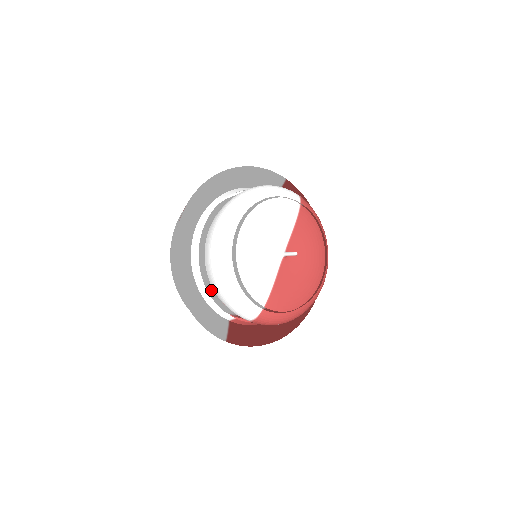
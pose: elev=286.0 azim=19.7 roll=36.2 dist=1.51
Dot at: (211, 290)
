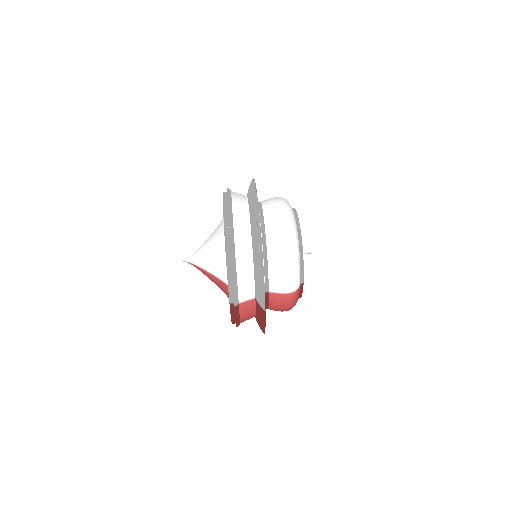
Dot at: (264, 260)
